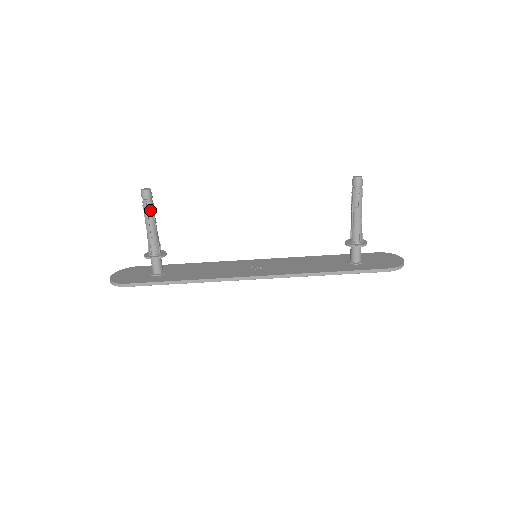
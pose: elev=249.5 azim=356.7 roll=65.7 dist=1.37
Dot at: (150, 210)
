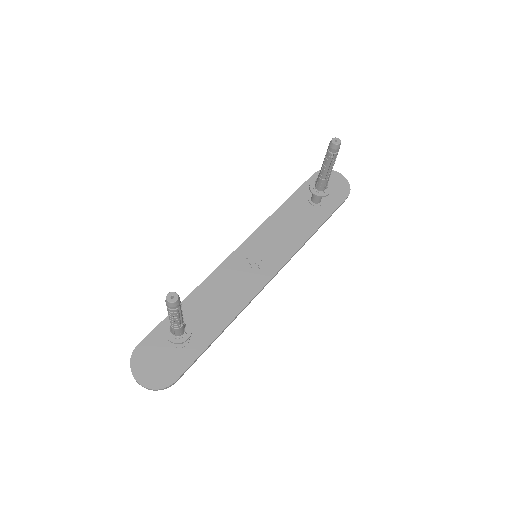
Dot at: (181, 310)
